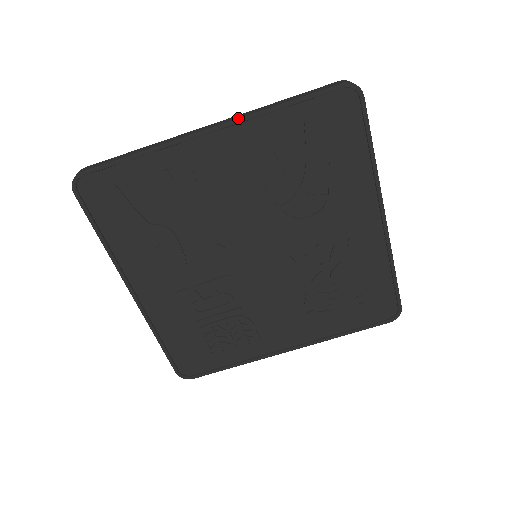
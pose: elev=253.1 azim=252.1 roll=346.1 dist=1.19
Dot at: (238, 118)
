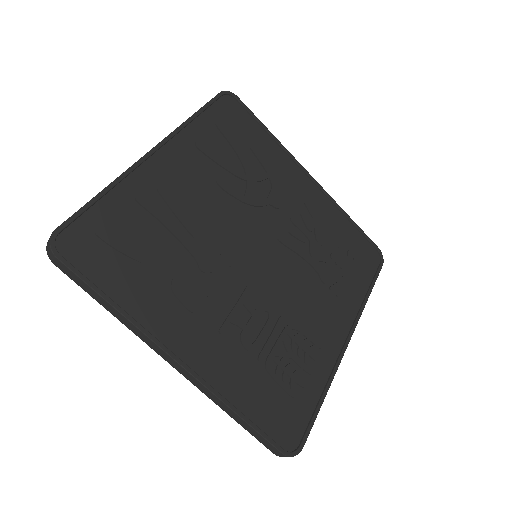
Dot at: (169, 134)
